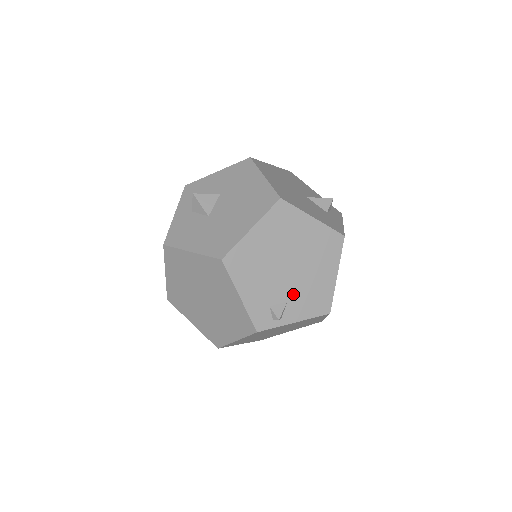
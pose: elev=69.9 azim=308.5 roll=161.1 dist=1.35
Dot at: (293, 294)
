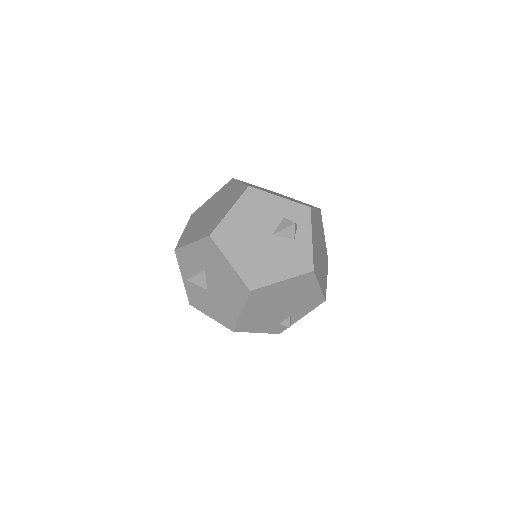
Dot at: (292, 311)
